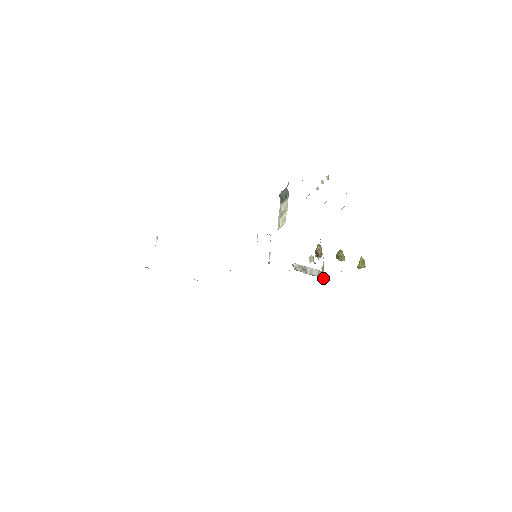
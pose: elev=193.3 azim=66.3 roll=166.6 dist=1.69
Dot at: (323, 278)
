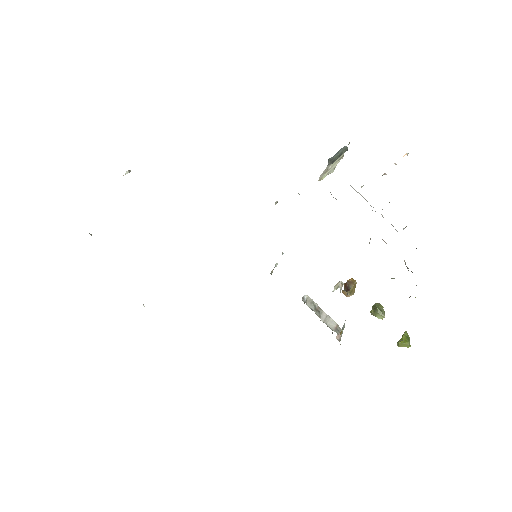
Dot at: occluded
